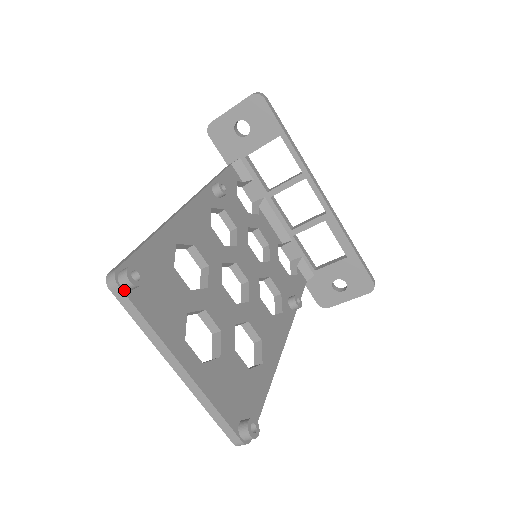
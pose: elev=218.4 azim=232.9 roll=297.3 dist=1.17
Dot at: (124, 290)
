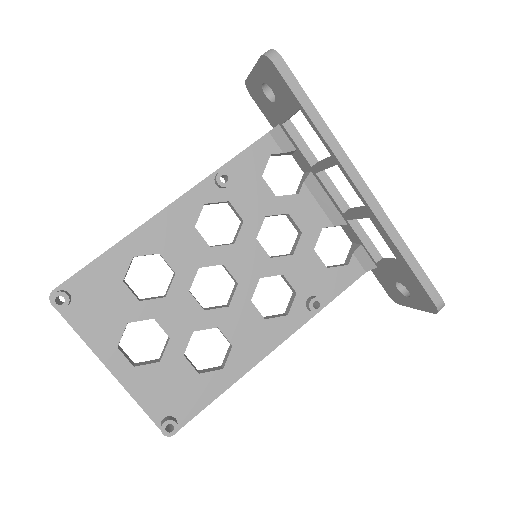
Dot at: occluded
